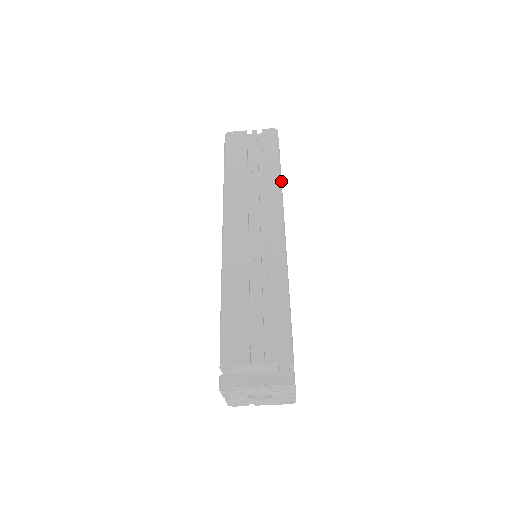
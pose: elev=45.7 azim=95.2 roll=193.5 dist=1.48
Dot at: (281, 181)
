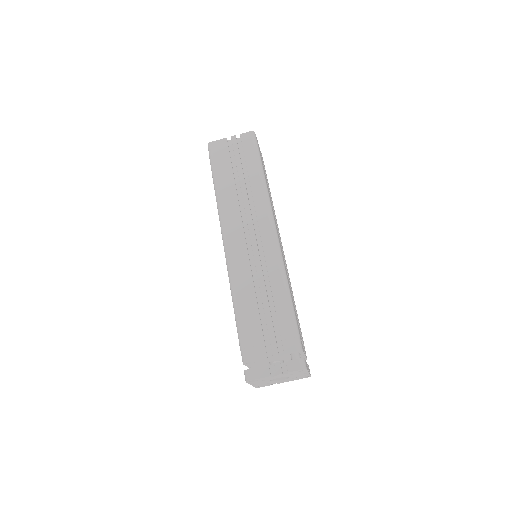
Dot at: (266, 184)
